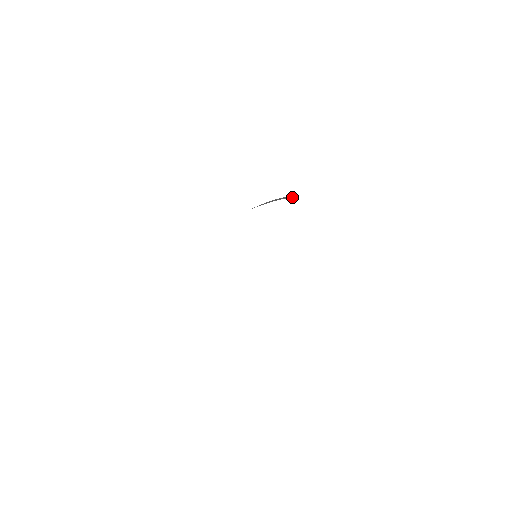
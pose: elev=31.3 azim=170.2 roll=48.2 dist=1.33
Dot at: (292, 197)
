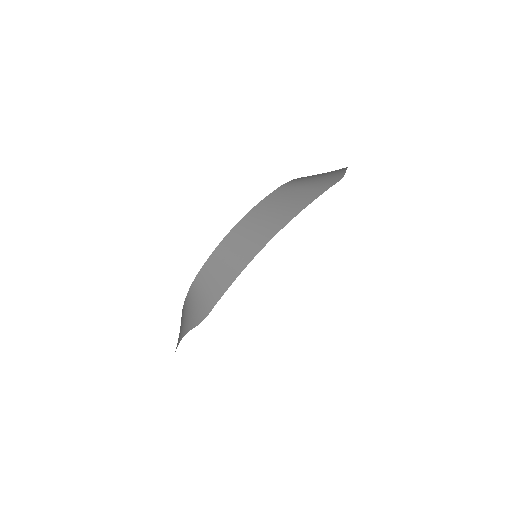
Dot at: (334, 177)
